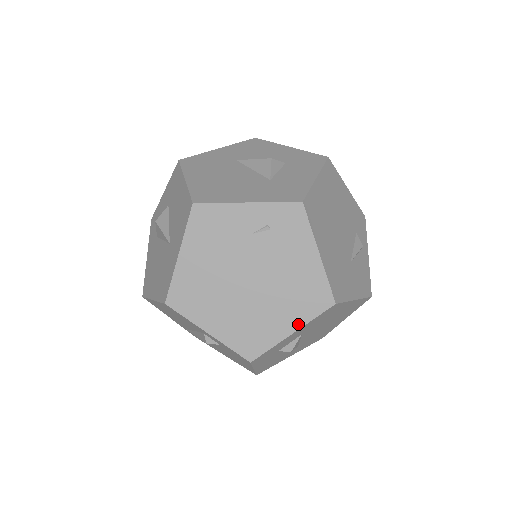
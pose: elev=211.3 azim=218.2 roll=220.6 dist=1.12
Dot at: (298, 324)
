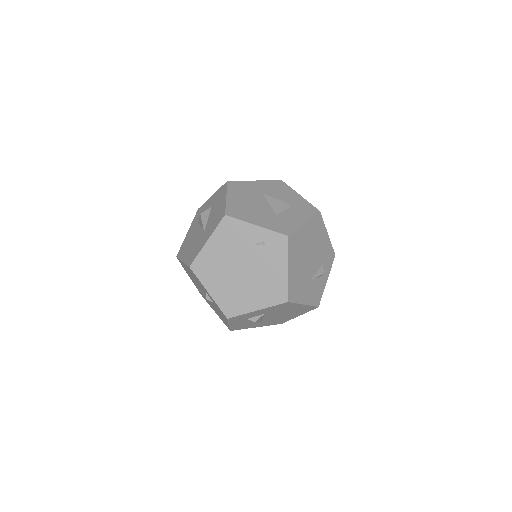
Dot at: (262, 306)
